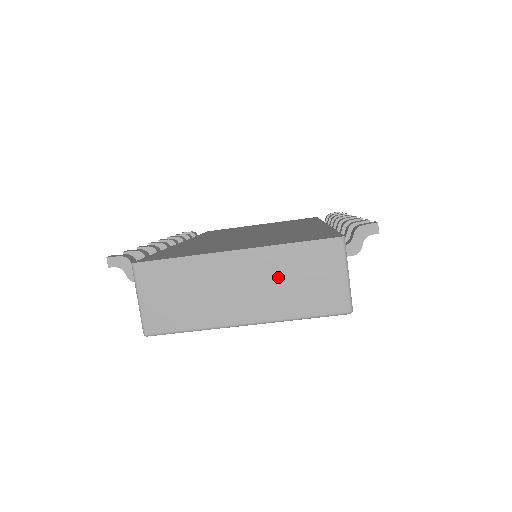
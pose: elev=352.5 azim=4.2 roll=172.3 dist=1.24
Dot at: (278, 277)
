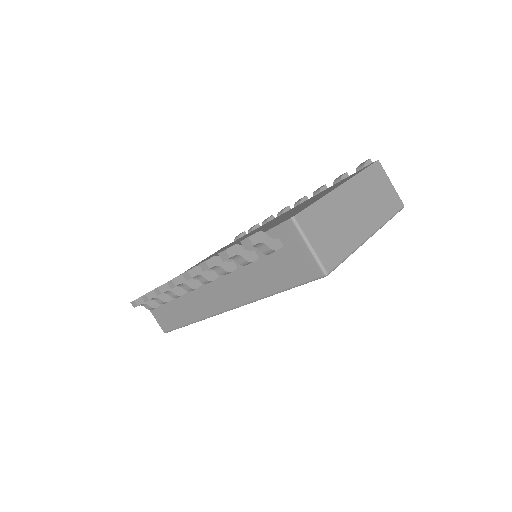
Dot at: (368, 196)
